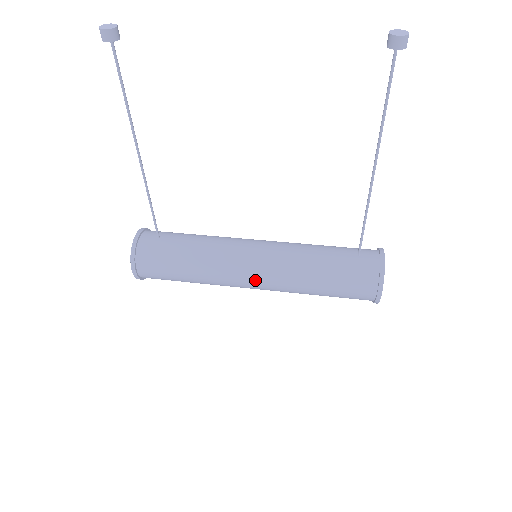
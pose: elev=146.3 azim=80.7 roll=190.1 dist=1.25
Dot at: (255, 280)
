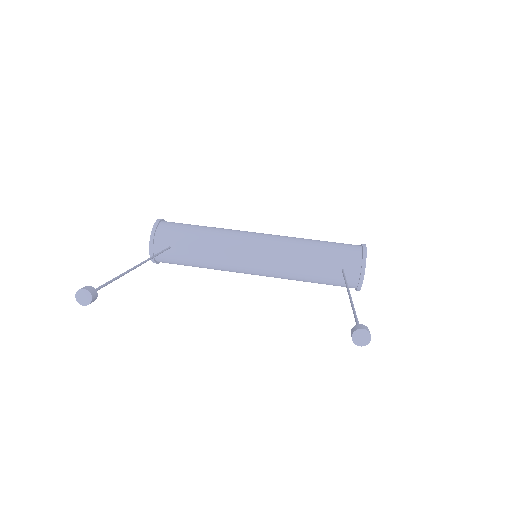
Dot at: occluded
